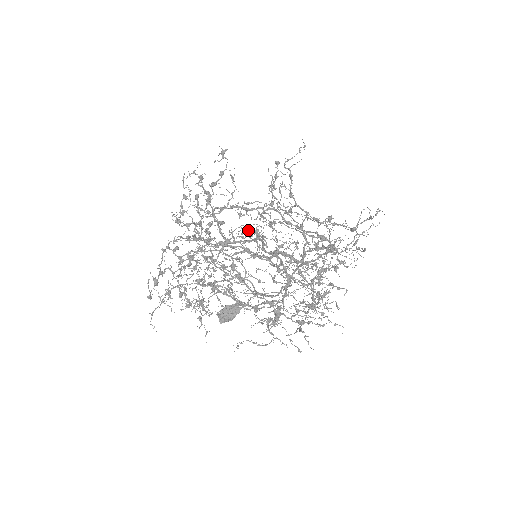
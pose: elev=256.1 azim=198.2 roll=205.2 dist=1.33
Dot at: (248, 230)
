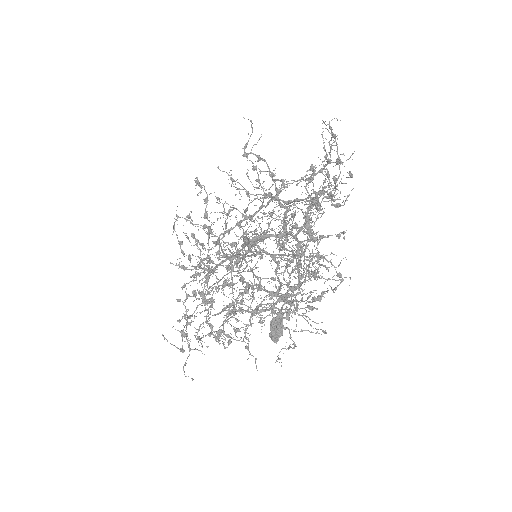
Dot at: occluded
